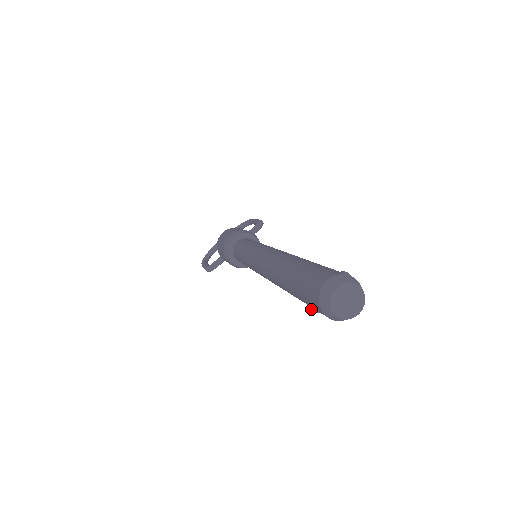
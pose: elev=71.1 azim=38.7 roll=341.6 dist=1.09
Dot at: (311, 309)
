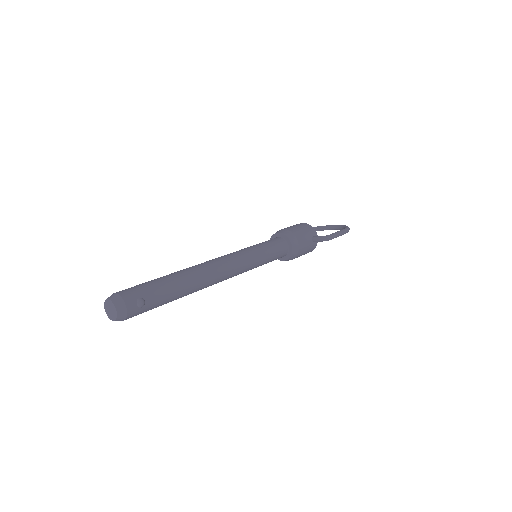
Dot at: occluded
